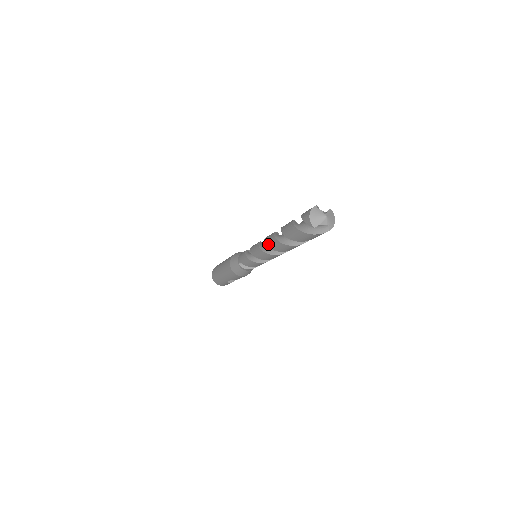
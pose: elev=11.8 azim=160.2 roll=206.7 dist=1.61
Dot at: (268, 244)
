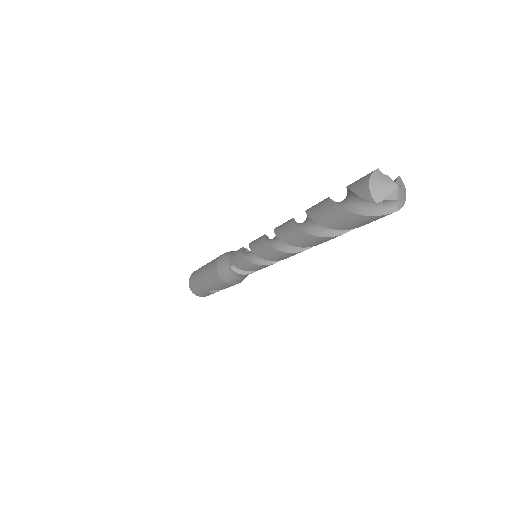
Dot at: (282, 236)
